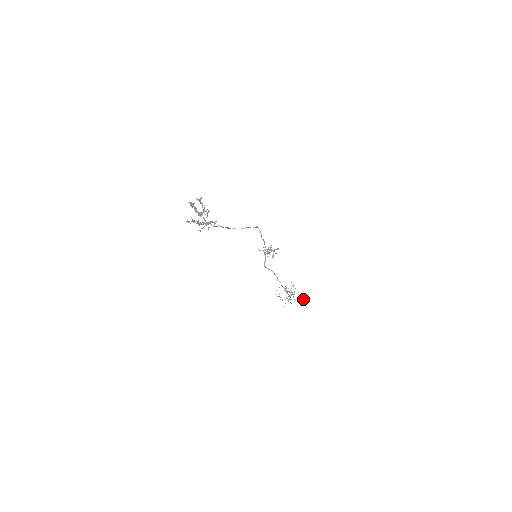
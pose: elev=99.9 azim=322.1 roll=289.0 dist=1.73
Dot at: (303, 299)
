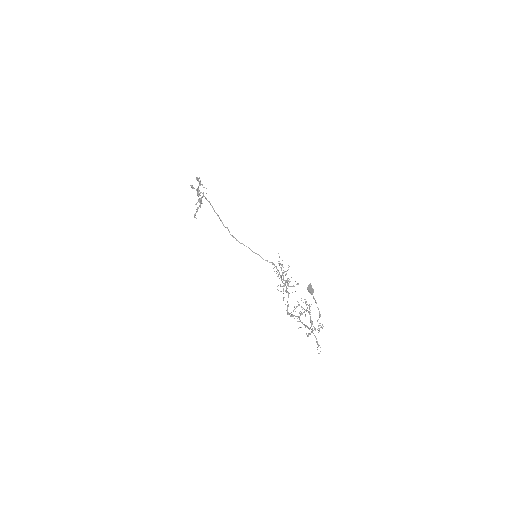
Dot at: (311, 293)
